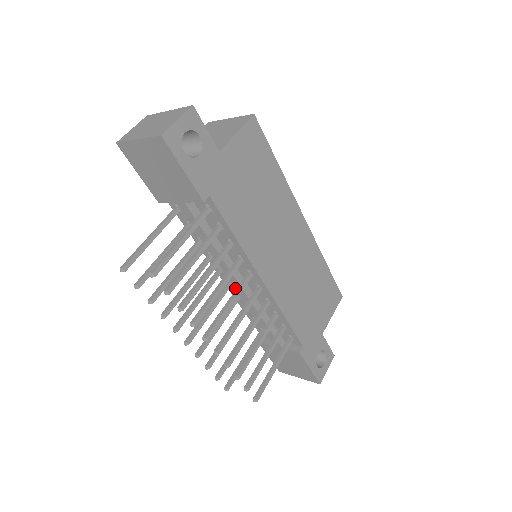
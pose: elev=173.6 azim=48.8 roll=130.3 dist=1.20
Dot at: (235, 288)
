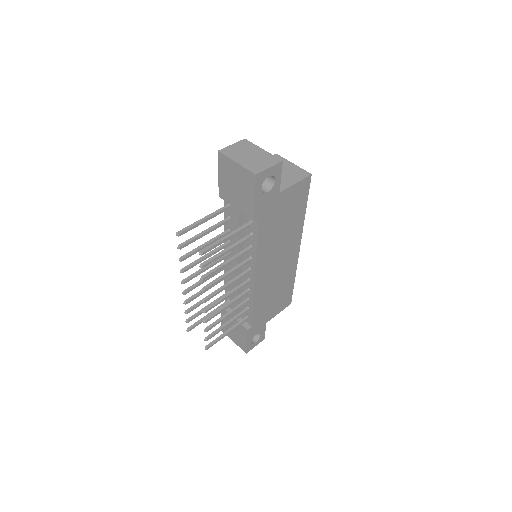
Dot at: occluded
